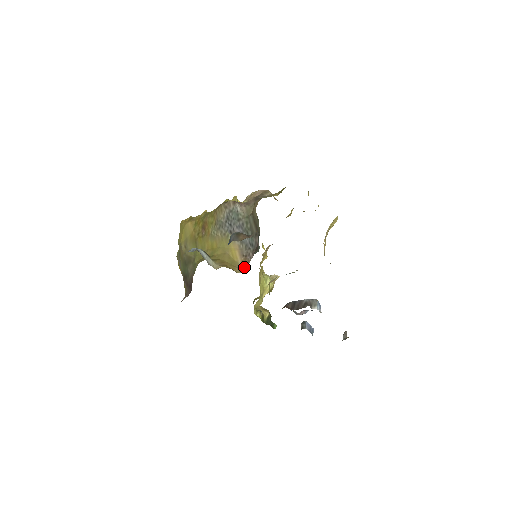
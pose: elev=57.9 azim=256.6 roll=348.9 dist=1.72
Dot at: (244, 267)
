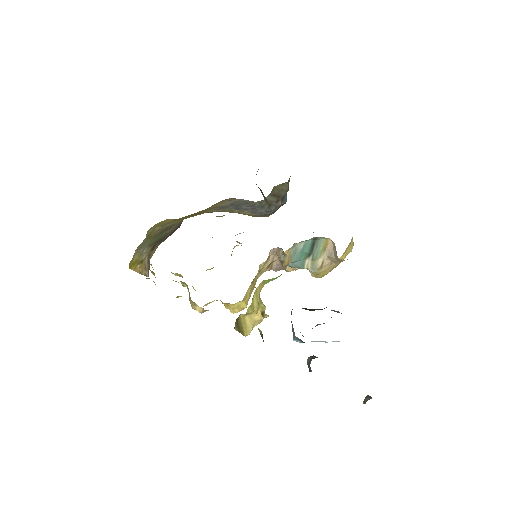
Dot at: occluded
